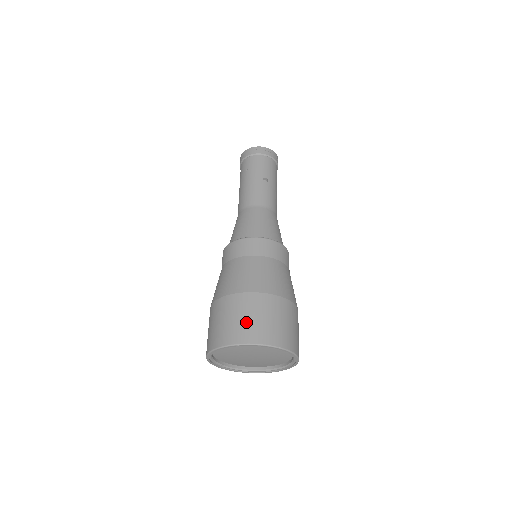
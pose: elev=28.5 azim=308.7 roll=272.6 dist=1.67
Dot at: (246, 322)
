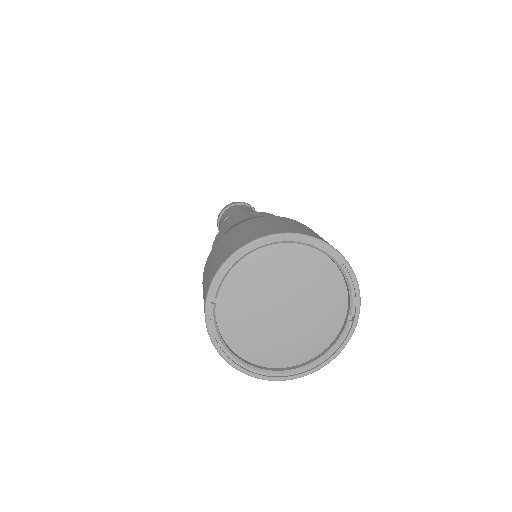
Dot at: occluded
